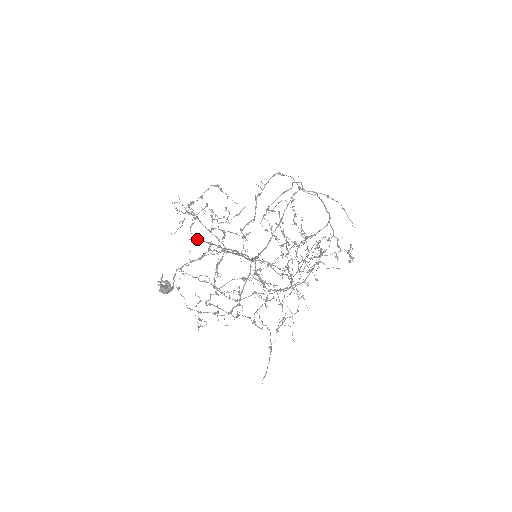
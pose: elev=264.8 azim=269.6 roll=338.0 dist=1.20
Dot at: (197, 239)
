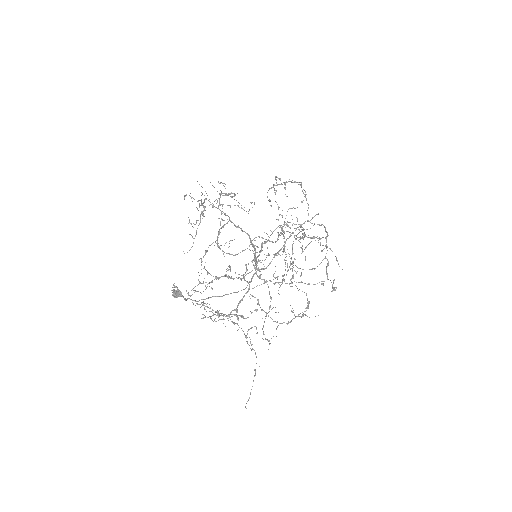
Dot at: (207, 273)
